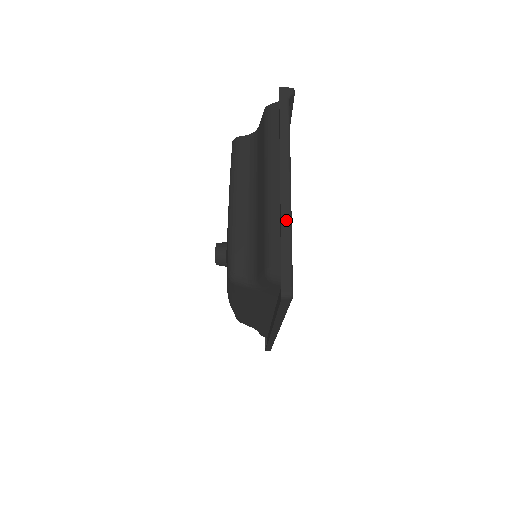
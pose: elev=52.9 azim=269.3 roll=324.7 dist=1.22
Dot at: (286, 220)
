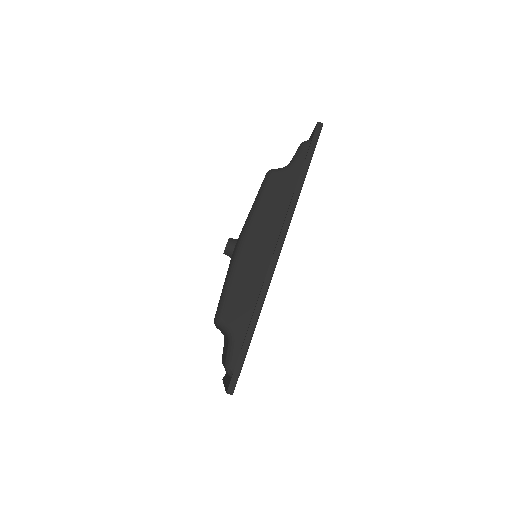
Dot at: occluded
